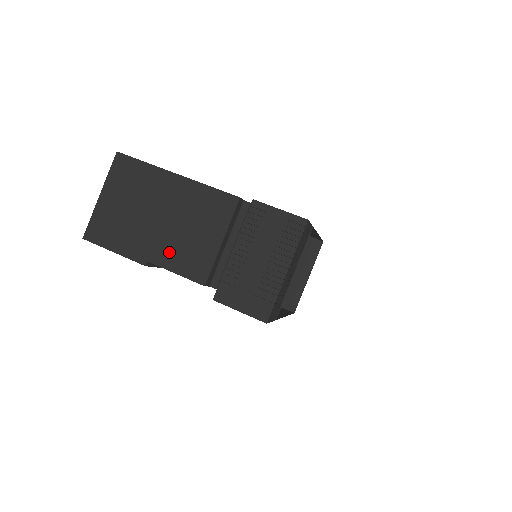
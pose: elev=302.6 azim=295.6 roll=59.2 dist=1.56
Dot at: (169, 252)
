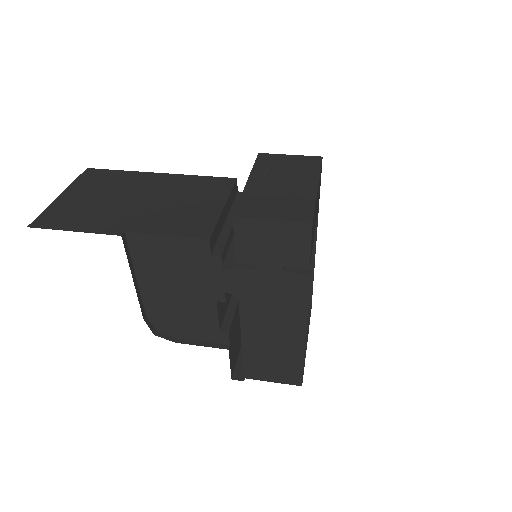
Dot at: (156, 221)
